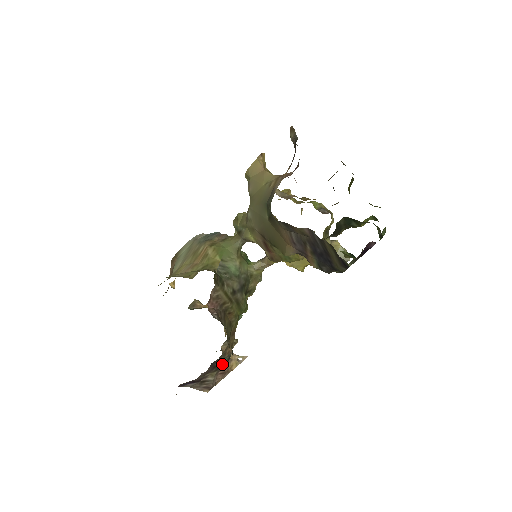
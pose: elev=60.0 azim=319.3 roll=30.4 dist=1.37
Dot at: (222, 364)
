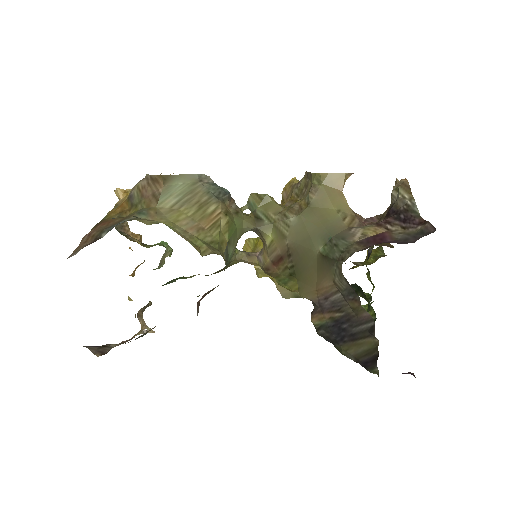
Dot at: occluded
